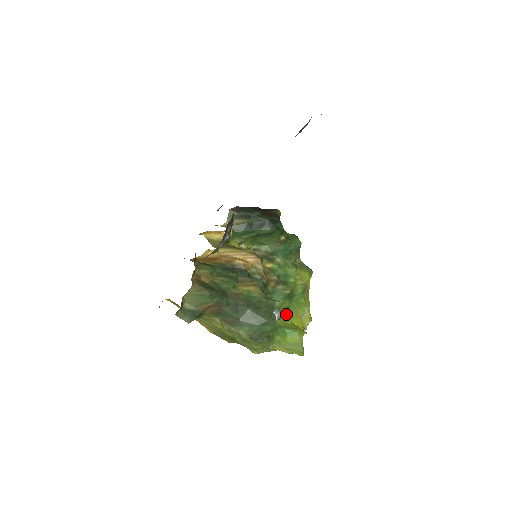
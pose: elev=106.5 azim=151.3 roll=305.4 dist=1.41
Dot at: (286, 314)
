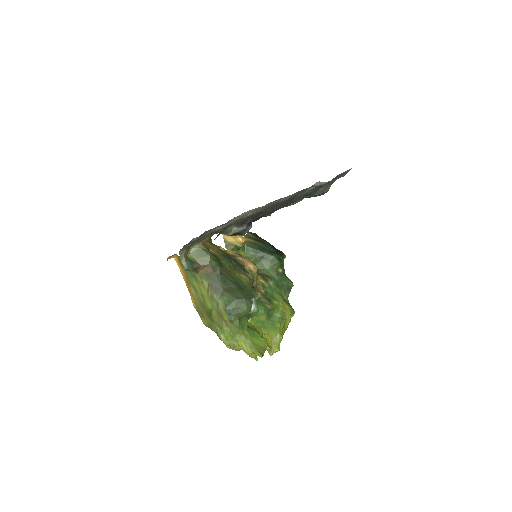
Dot at: (260, 327)
